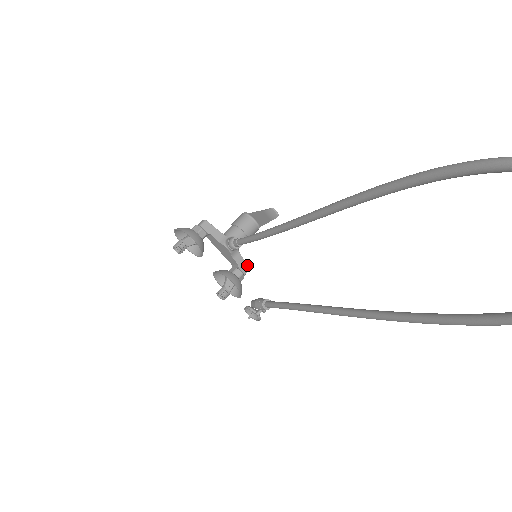
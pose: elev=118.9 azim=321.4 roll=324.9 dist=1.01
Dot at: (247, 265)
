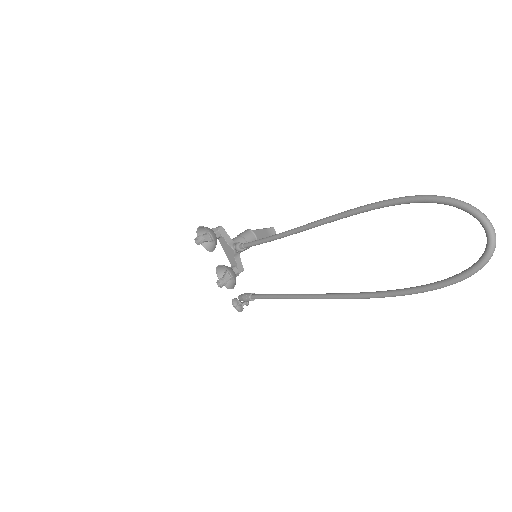
Dot at: occluded
